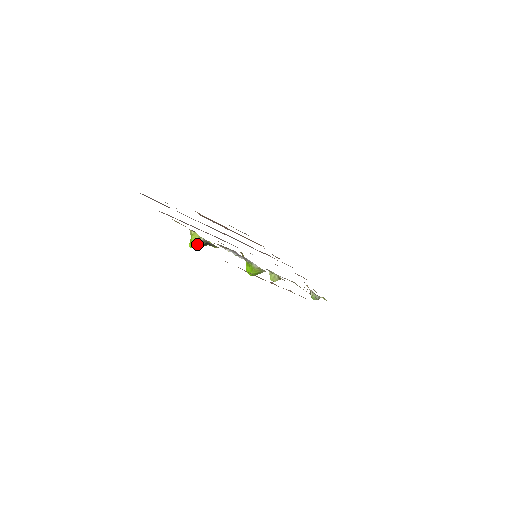
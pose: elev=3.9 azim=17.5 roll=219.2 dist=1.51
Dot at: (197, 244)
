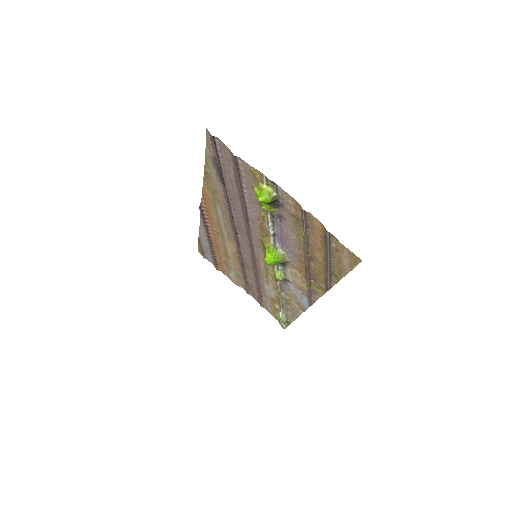
Dot at: (269, 198)
